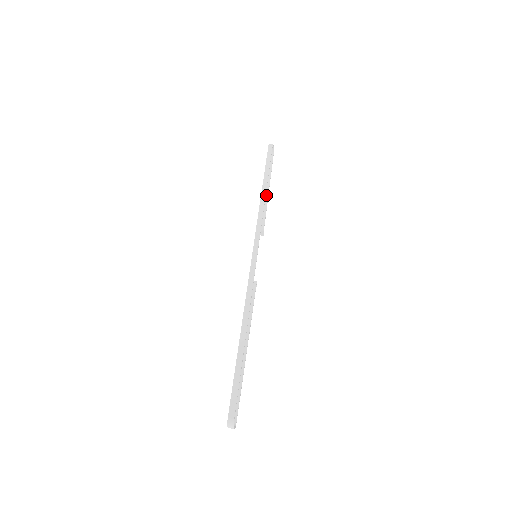
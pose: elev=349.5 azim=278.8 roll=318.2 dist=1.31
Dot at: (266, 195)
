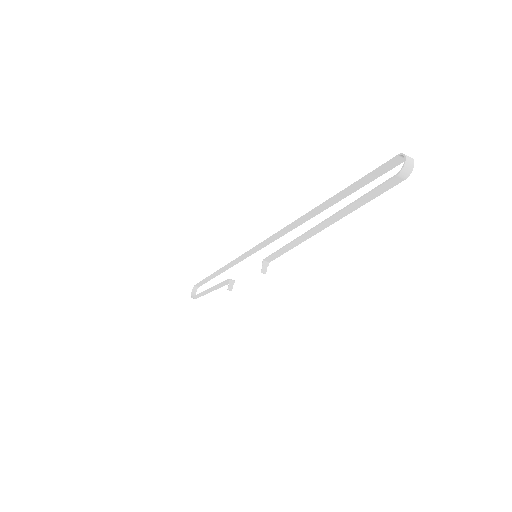
Dot at: (214, 288)
